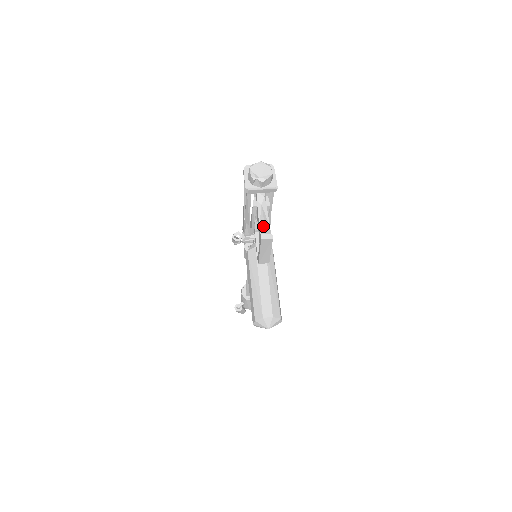
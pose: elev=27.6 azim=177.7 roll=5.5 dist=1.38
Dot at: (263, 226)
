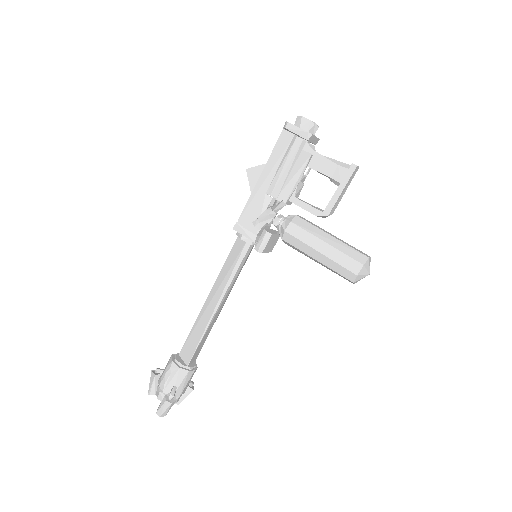
Dot at: (341, 162)
